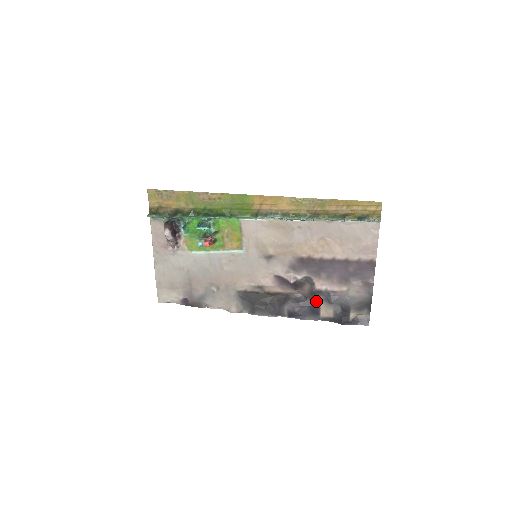
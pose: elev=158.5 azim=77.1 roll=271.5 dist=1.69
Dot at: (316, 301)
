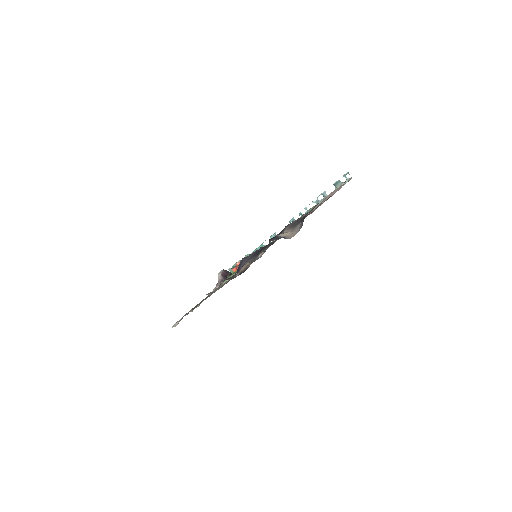
Dot at: occluded
